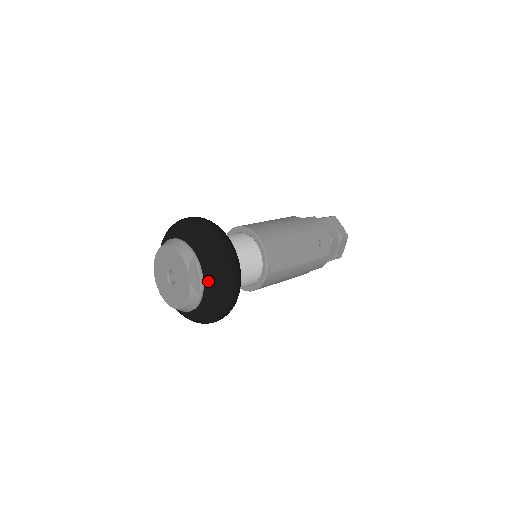
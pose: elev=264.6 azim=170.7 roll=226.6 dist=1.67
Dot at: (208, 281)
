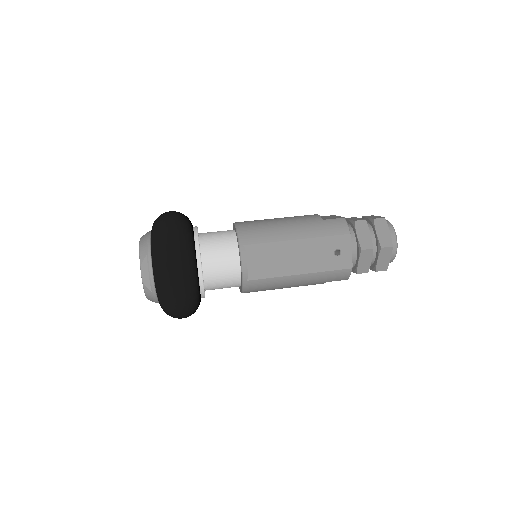
Dot at: (155, 282)
